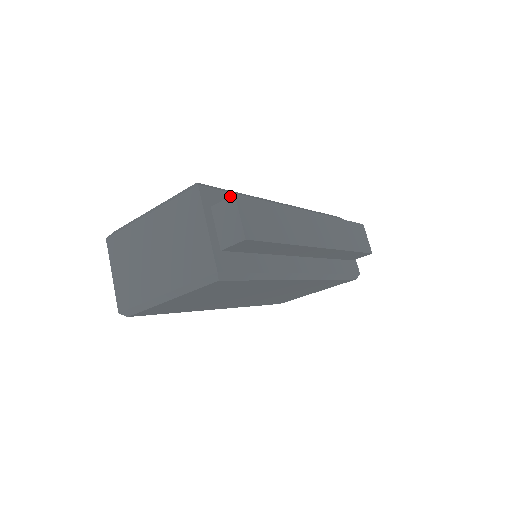
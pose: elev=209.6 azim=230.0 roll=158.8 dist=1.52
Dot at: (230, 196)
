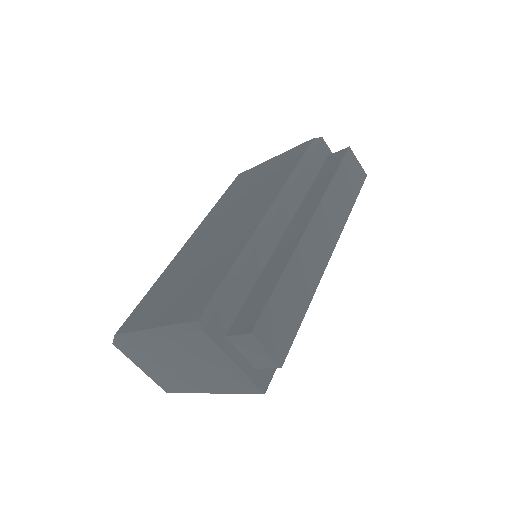
Dot at: (246, 334)
